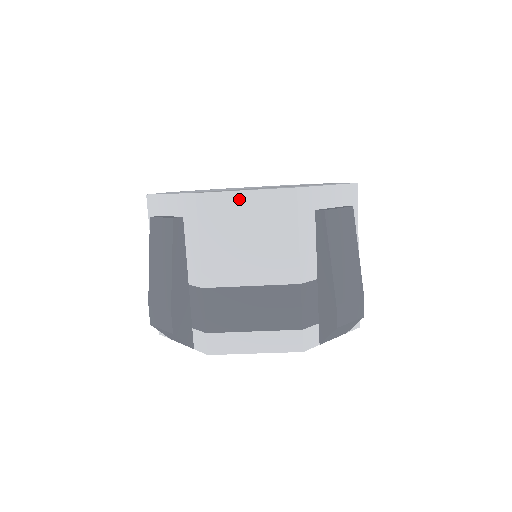
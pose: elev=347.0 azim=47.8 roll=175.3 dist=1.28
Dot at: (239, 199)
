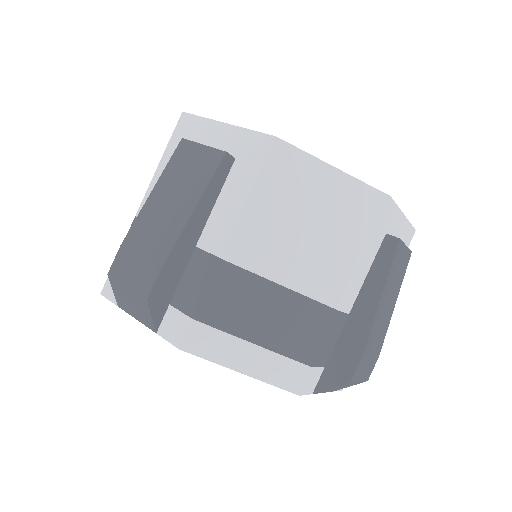
Dot at: (322, 173)
